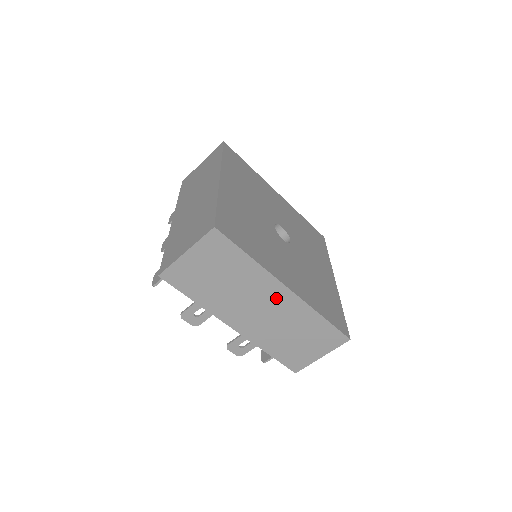
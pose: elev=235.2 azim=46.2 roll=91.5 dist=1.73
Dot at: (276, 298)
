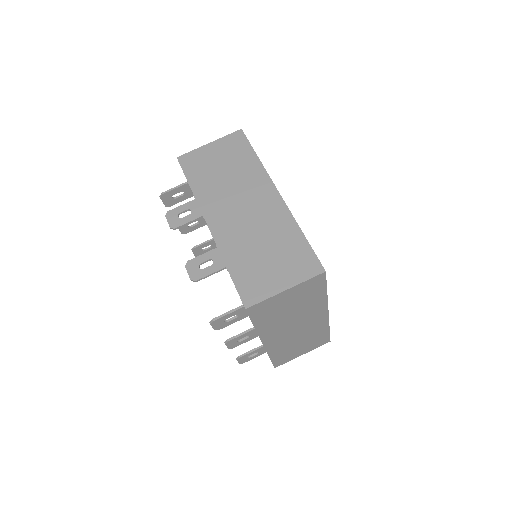
Dot at: (263, 199)
